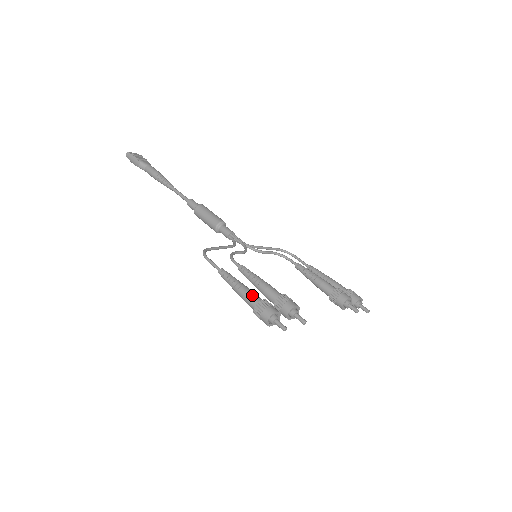
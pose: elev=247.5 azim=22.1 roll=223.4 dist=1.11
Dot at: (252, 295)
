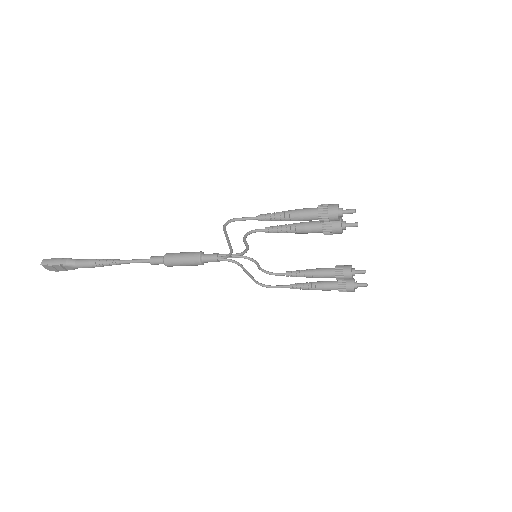
Dot at: (307, 208)
